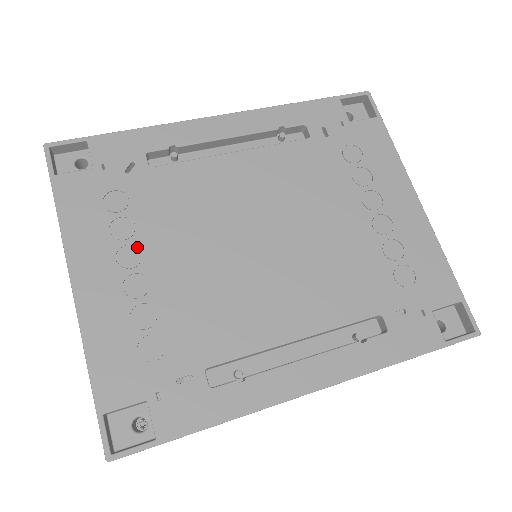
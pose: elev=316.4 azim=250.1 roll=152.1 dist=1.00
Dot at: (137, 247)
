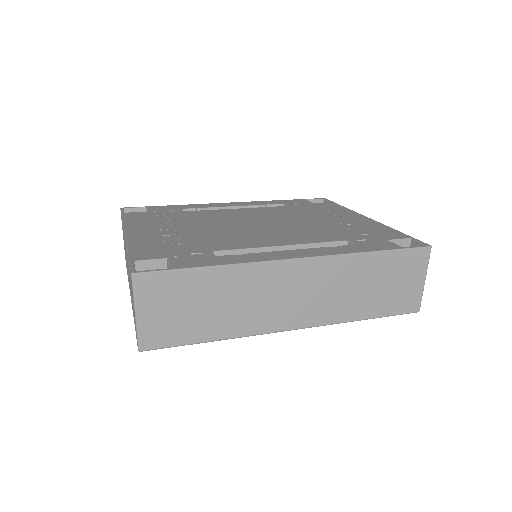
Dot at: (171, 226)
